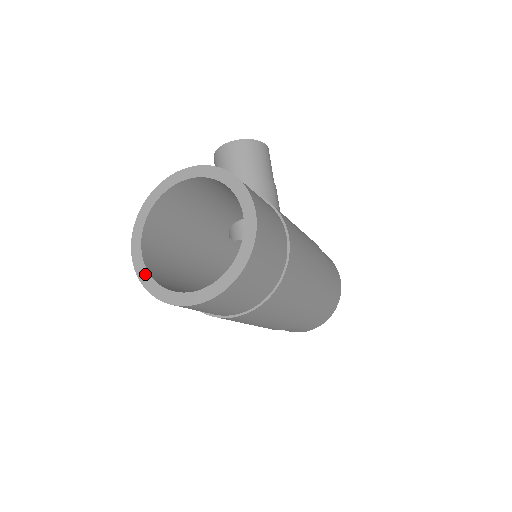
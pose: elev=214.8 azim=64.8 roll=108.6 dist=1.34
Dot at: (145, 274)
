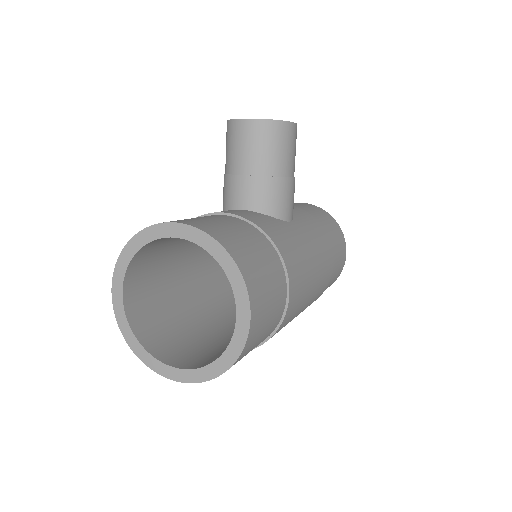
Dot at: (125, 324)
